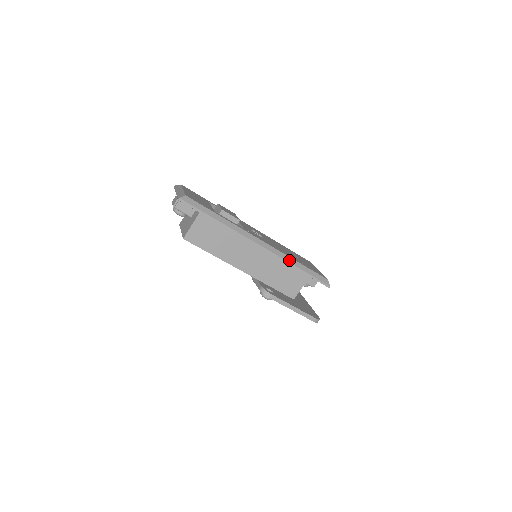
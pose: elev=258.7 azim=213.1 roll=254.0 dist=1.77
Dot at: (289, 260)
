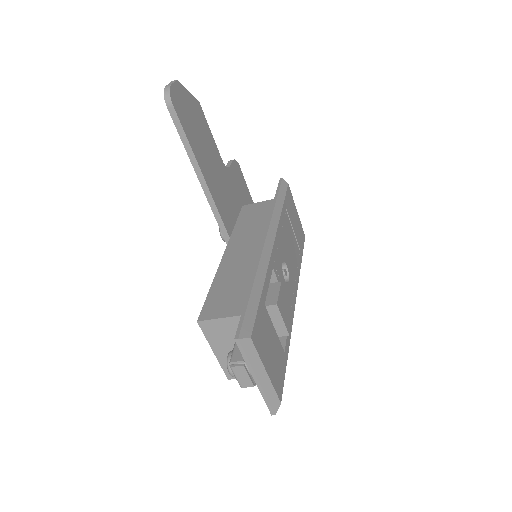
Dot at: occluded
